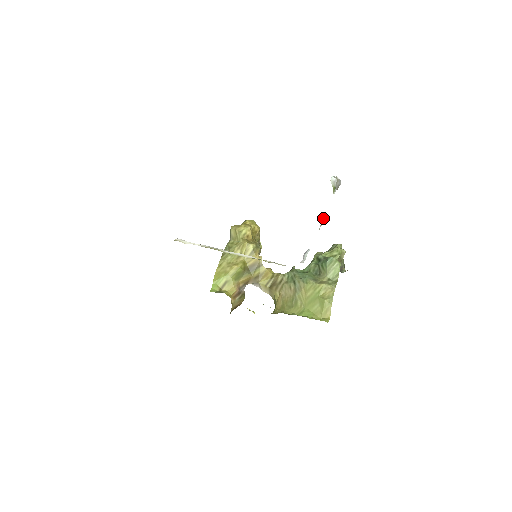
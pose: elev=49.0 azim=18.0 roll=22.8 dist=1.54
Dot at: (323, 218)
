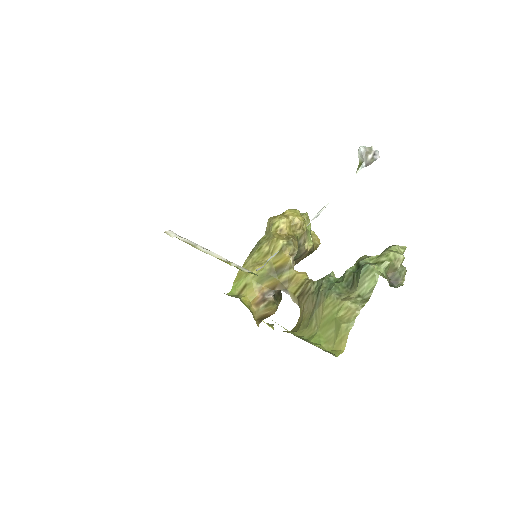
Dot at: (322, 208)
